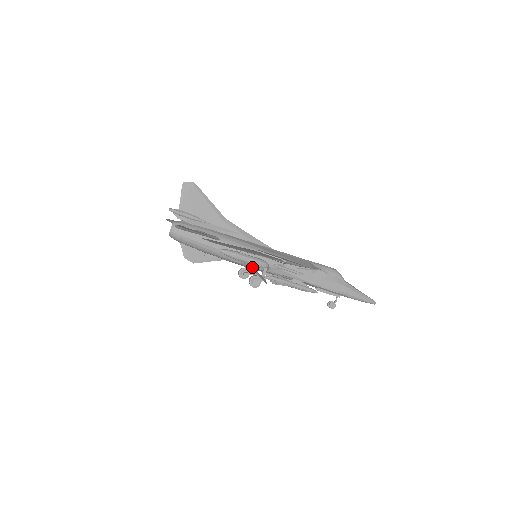
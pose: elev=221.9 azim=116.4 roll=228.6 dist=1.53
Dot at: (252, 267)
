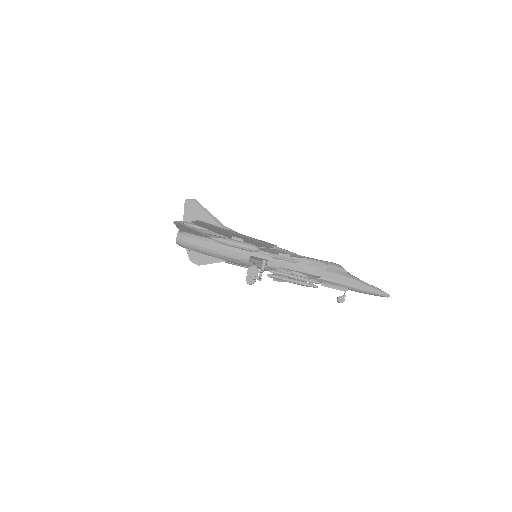
Dot at: (252, 263)
